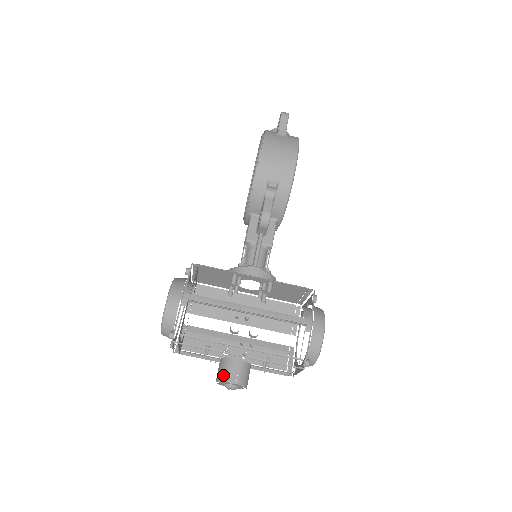
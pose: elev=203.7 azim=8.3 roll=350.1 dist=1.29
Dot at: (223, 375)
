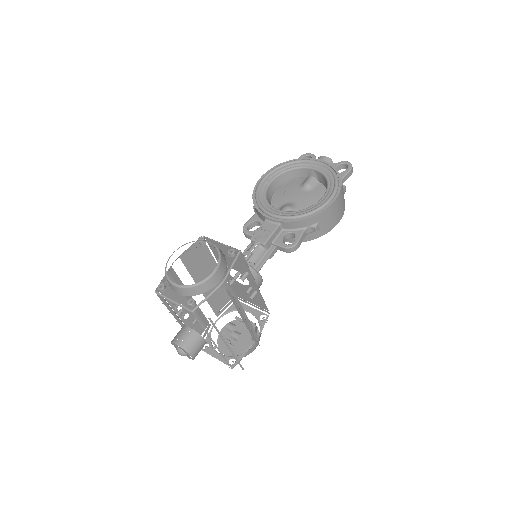
Dot at: (190, 347)
